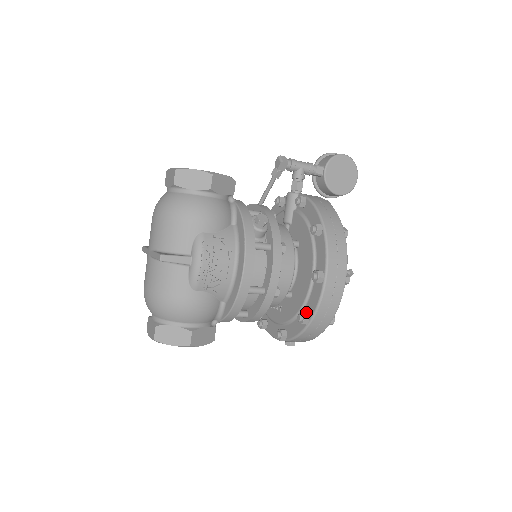
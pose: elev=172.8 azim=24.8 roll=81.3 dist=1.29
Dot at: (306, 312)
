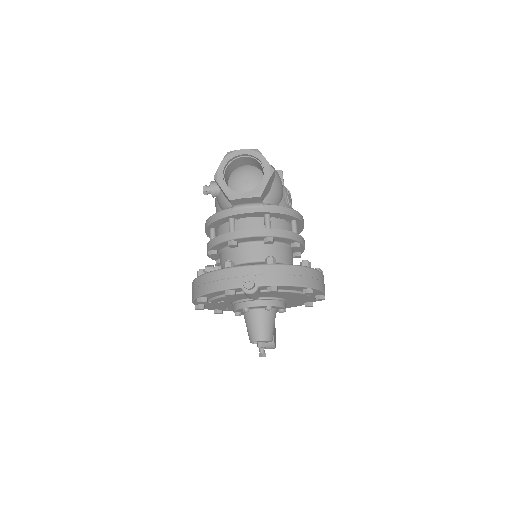
Dot at: occluded
